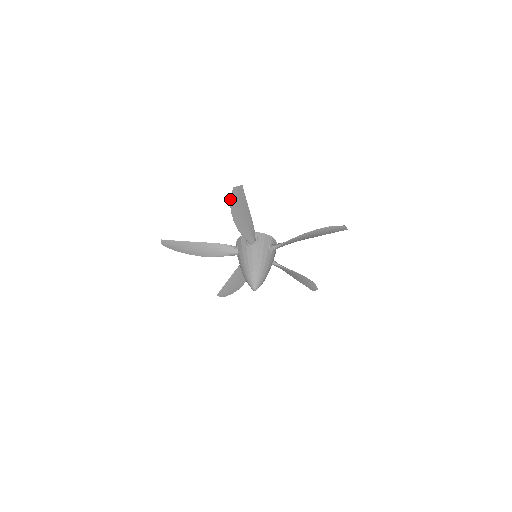
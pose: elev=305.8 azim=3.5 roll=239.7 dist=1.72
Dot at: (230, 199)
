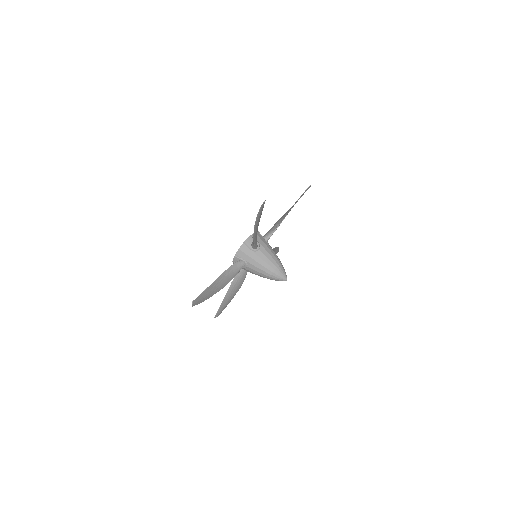
Dot at: occluded
